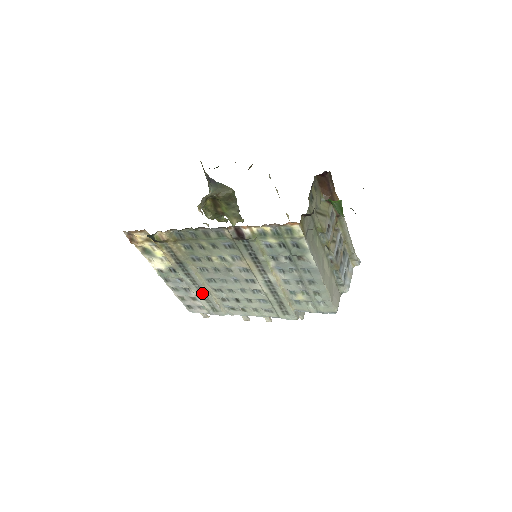
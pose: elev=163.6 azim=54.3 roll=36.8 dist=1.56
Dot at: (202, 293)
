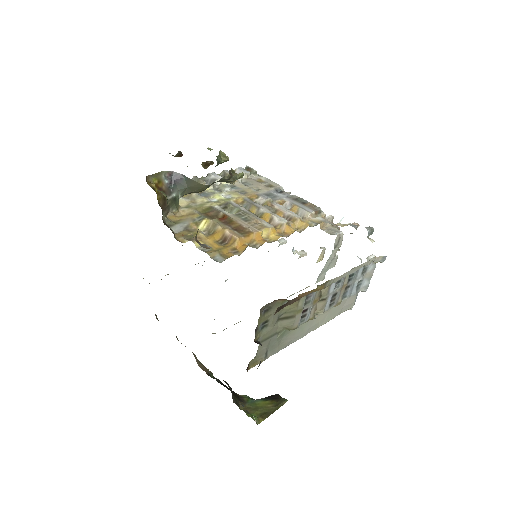
Dot at: occluded
